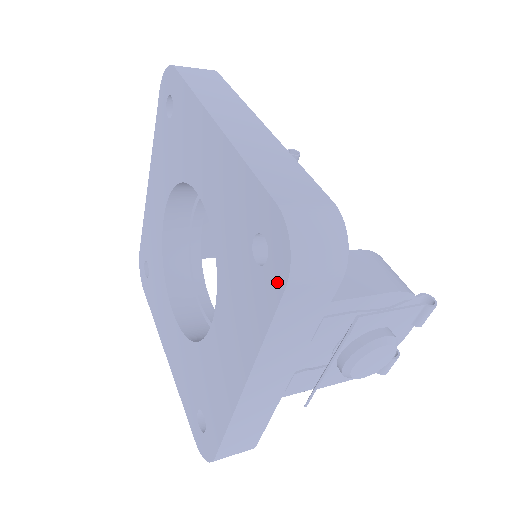
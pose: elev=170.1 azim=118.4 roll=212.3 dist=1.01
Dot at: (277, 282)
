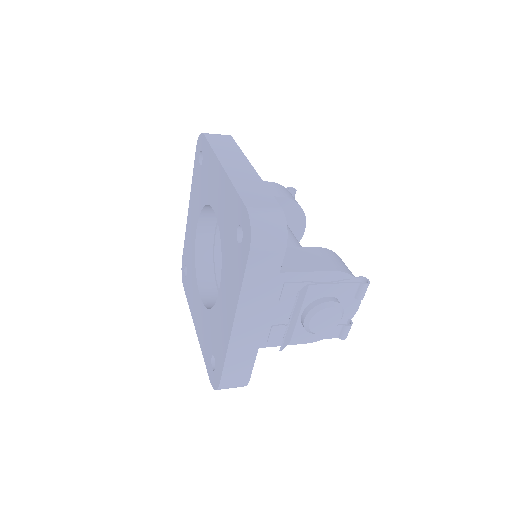
Dot at: (246, 250)
